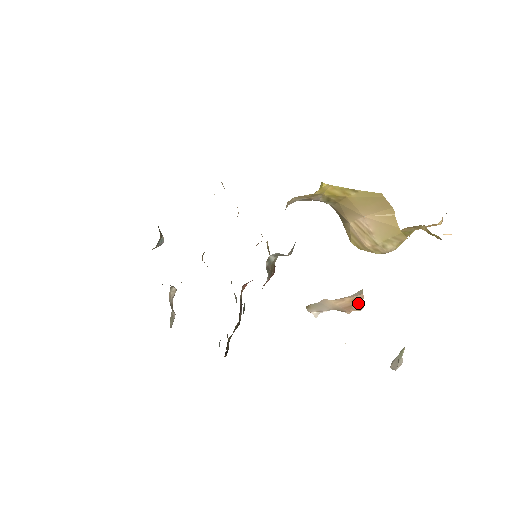
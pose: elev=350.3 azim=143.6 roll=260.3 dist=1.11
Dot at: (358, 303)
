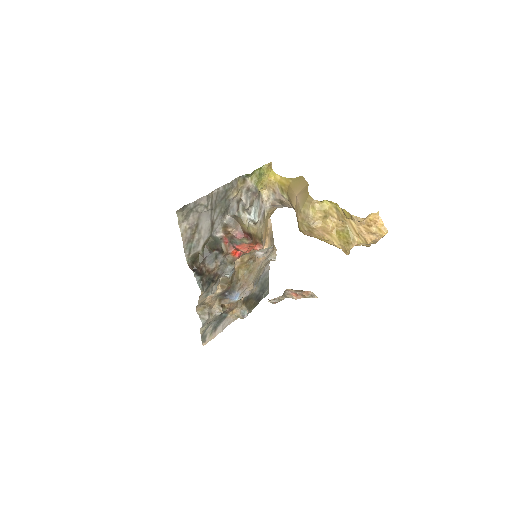
Dot at: (300, 290)
